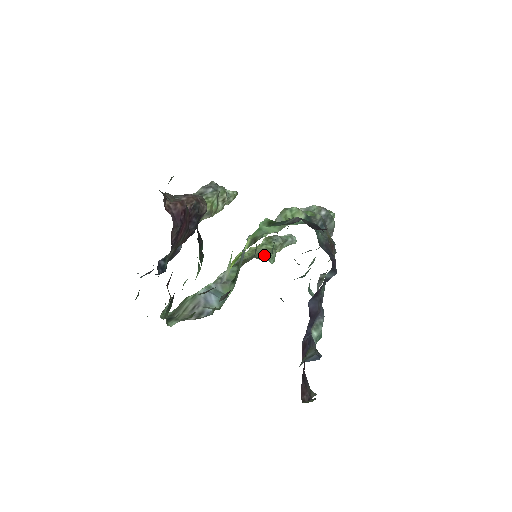
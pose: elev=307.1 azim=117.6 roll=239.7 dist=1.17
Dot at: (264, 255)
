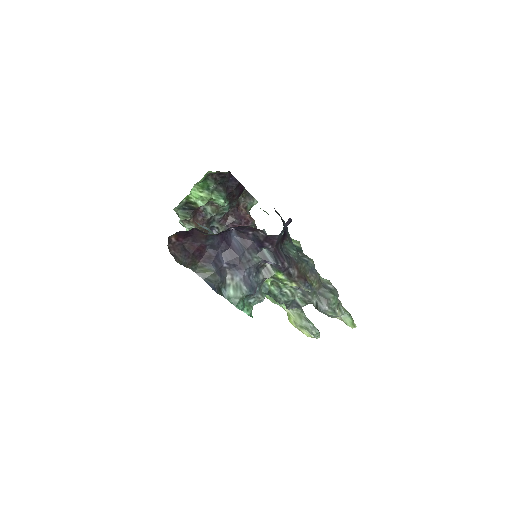
Dot at: occluded
